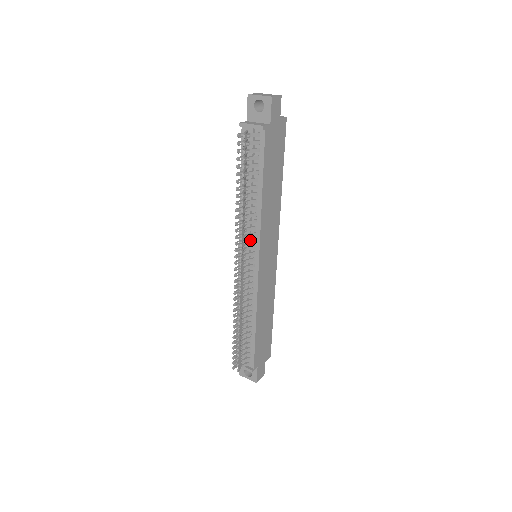
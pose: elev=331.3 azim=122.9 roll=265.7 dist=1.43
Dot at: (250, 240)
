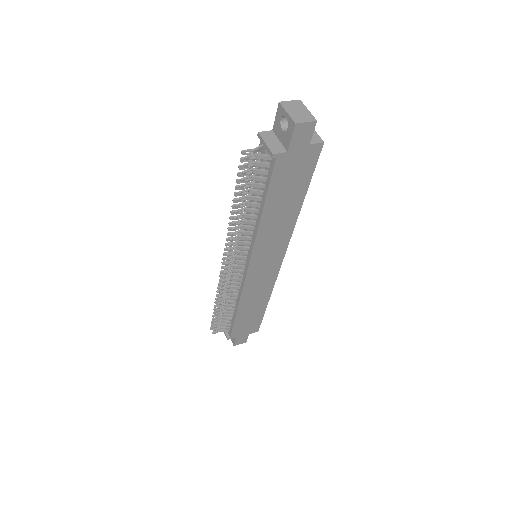
Dot at: (243, 247)
